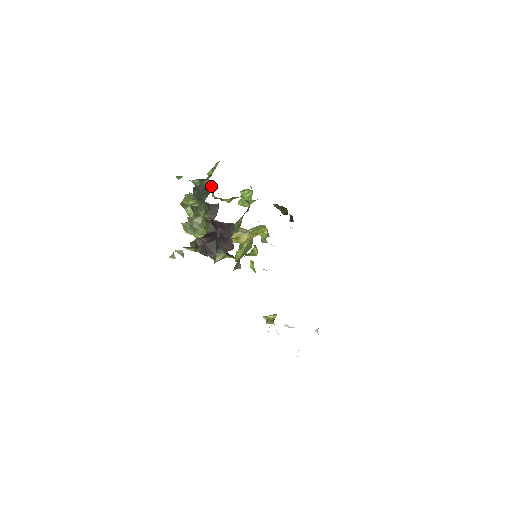
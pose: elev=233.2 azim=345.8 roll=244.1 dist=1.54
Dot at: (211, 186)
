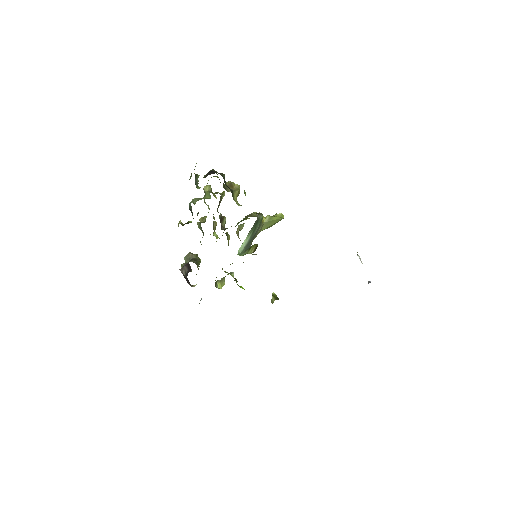
Dot at: occluded
